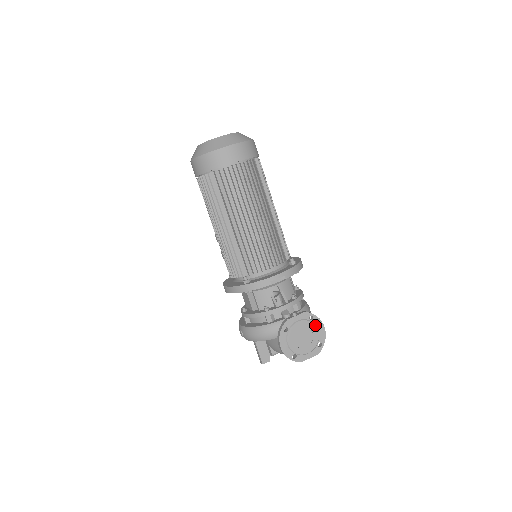
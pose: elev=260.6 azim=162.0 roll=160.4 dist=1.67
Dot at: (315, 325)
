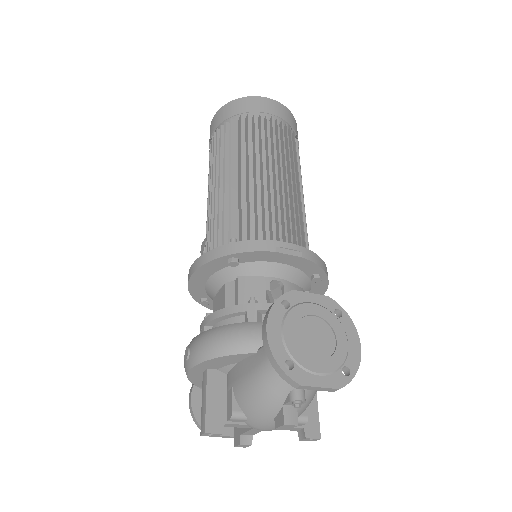
Dot at: (343, 328)
